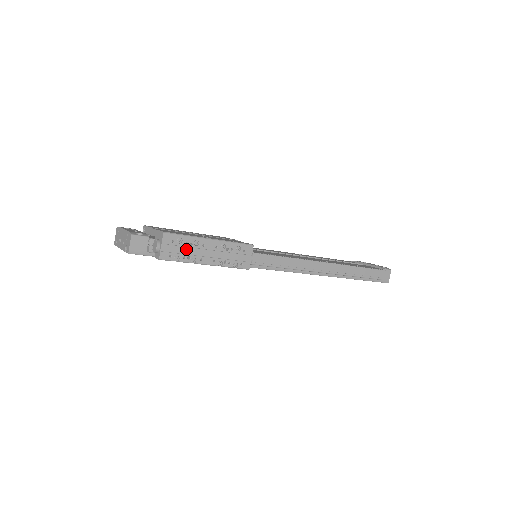
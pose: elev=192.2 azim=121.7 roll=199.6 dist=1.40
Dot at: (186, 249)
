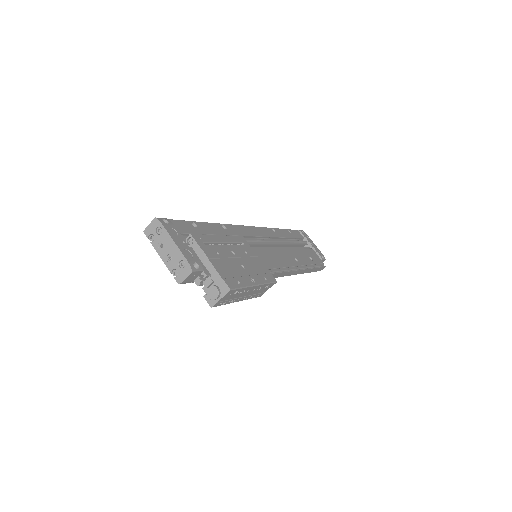
Dot at: (235, 296)
